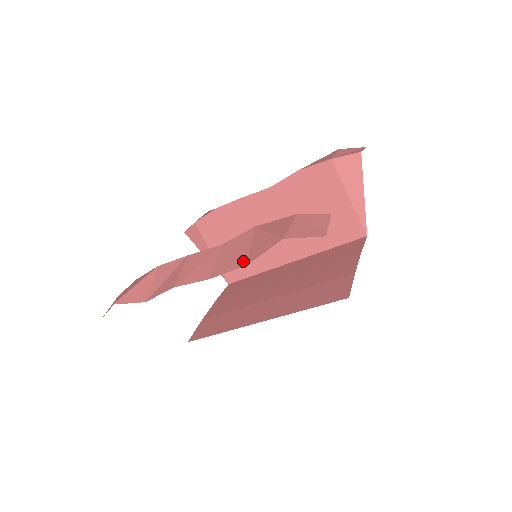
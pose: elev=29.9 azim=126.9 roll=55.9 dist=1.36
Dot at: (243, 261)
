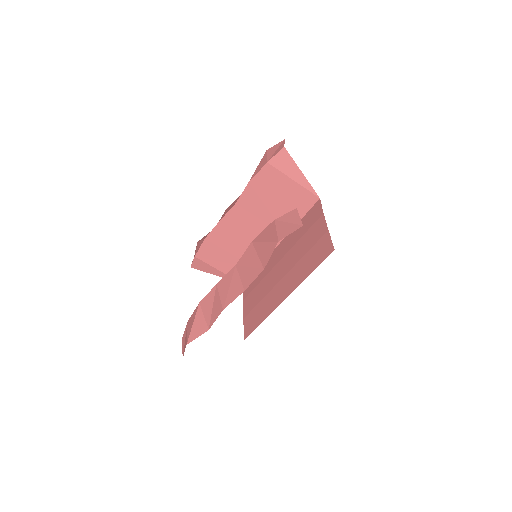
Dot at: (259, 268)
